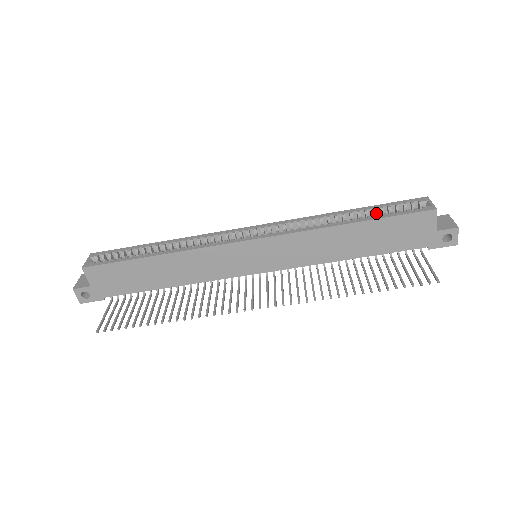
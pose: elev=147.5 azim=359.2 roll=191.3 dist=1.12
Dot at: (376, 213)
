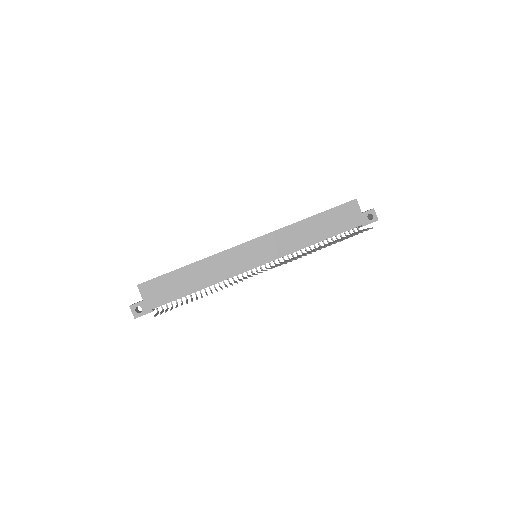
Dot at: occluded
